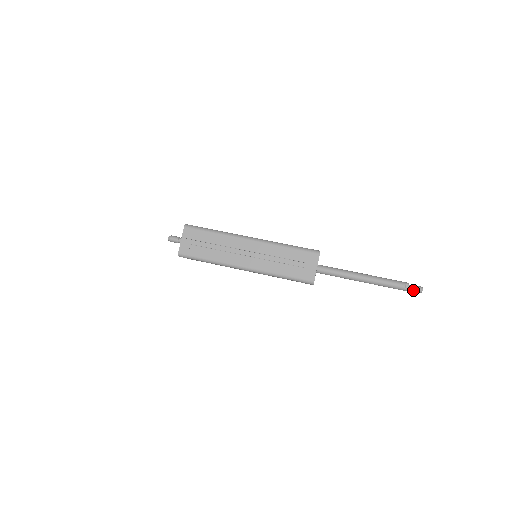
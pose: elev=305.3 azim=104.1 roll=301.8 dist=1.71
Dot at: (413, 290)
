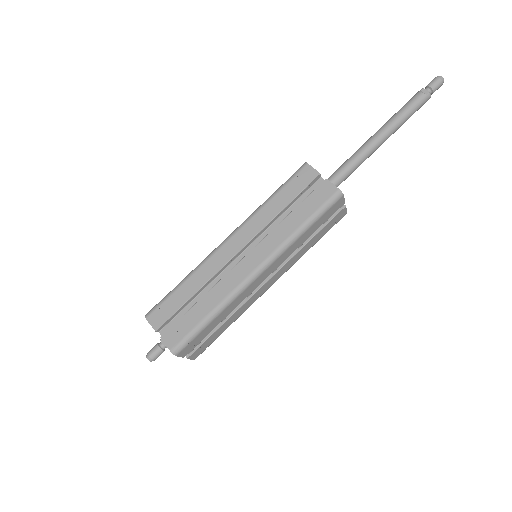
Dot at: (434, 87)
